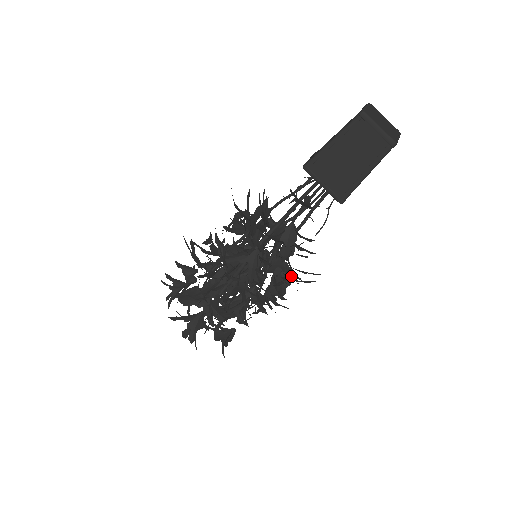
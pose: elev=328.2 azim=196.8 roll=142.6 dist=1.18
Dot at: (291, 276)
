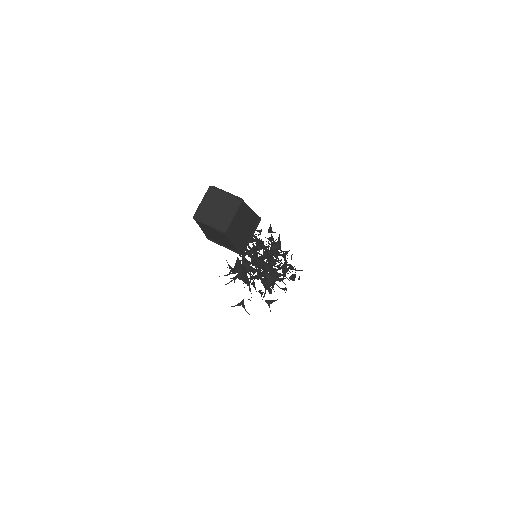
Dot at: occluded
